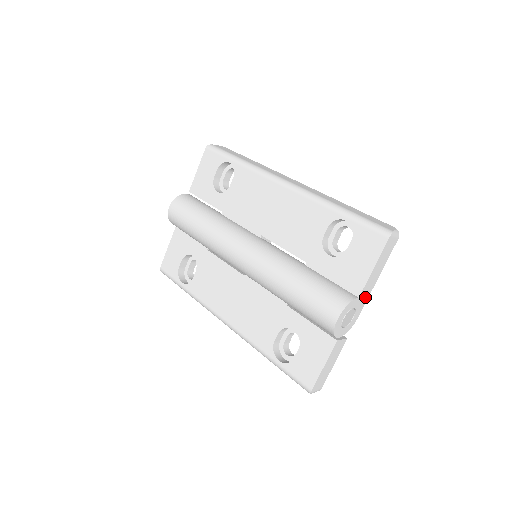
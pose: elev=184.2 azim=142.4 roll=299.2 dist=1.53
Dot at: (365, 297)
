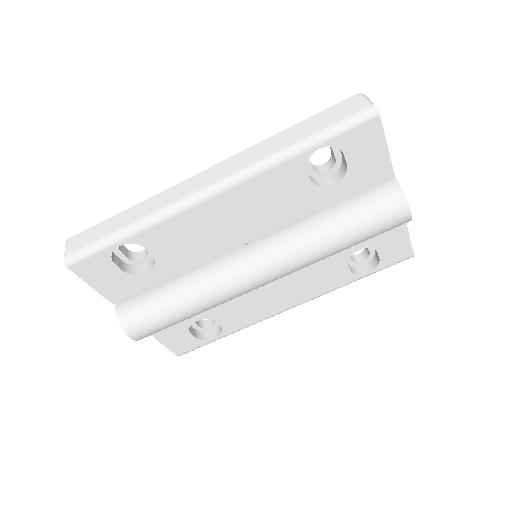
Dot at: occluded
